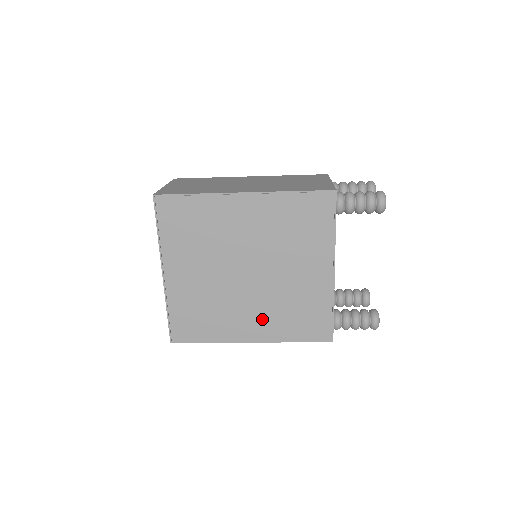
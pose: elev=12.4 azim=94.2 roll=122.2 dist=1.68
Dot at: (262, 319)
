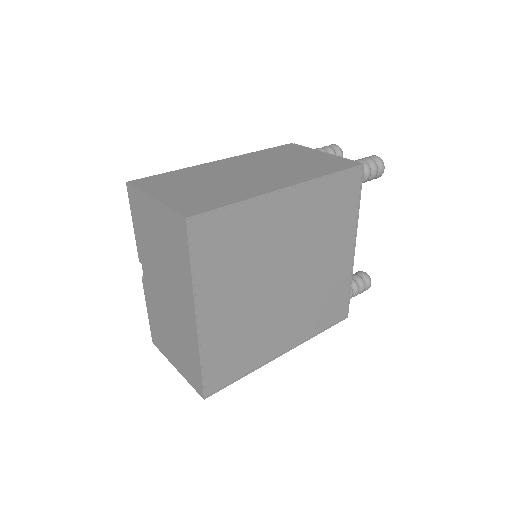
Dot at: (295, 324)
